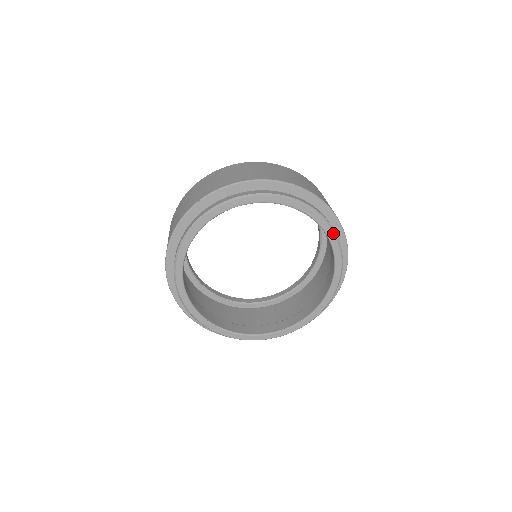
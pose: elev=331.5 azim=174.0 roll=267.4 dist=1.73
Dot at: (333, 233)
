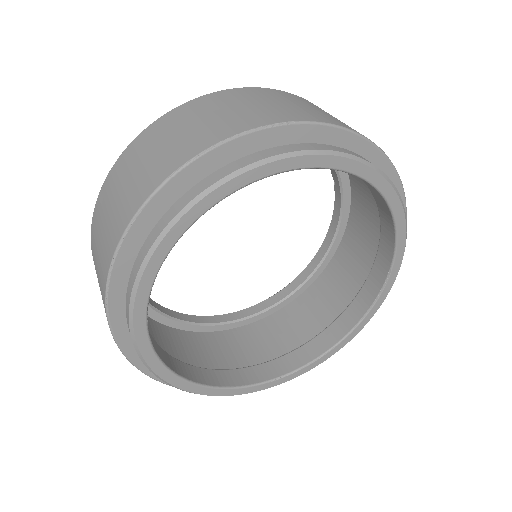
Dot at: (337, 157)
